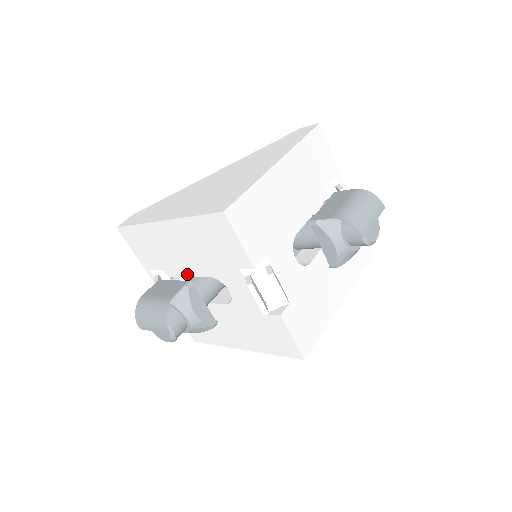
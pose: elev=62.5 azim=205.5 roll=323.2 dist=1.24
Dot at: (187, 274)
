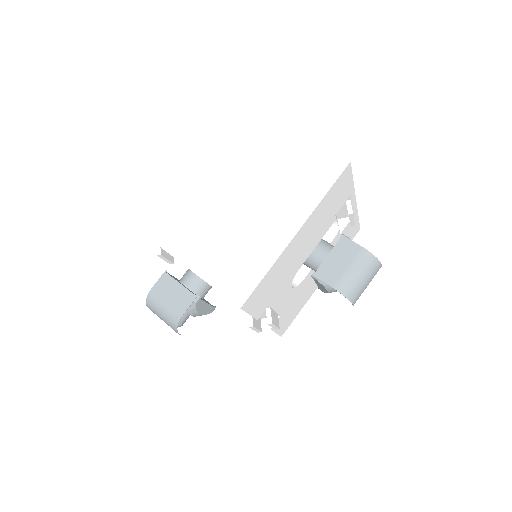
Dot at: occluded
